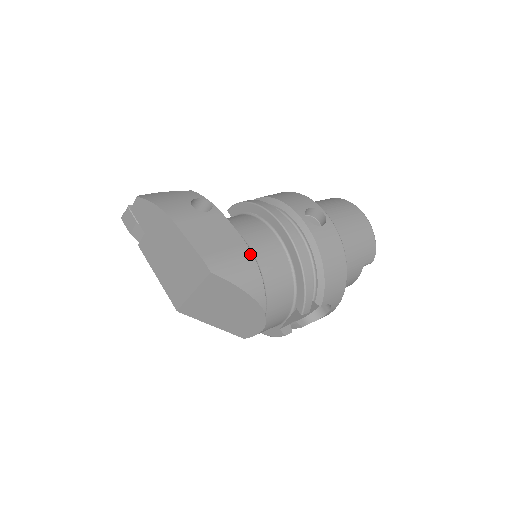
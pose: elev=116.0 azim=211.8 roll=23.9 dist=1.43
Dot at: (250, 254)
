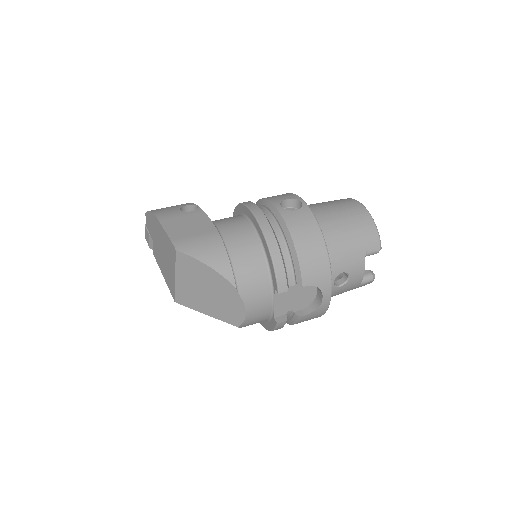
Dot at: (218, 237)
